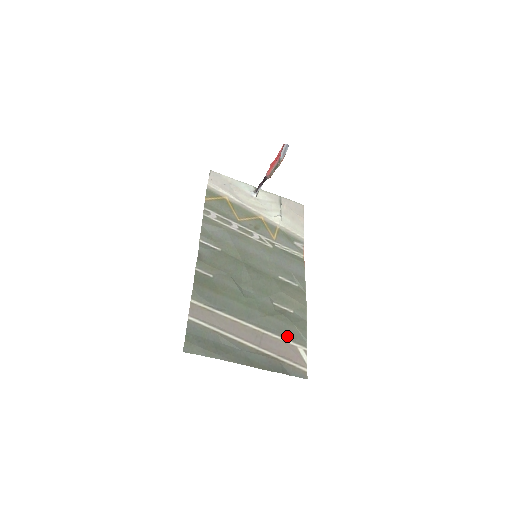
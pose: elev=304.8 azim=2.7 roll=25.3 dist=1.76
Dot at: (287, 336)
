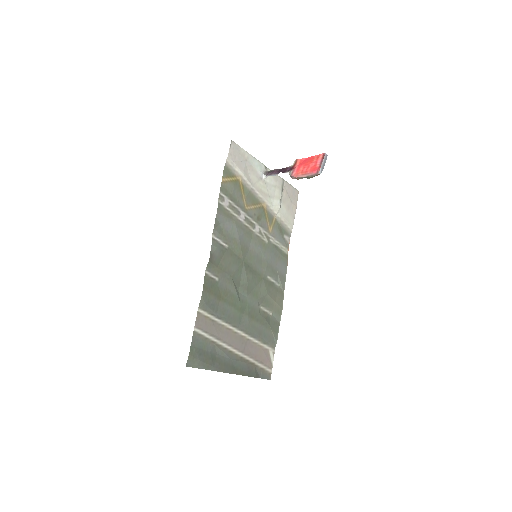
Dot at: (264, 340)
